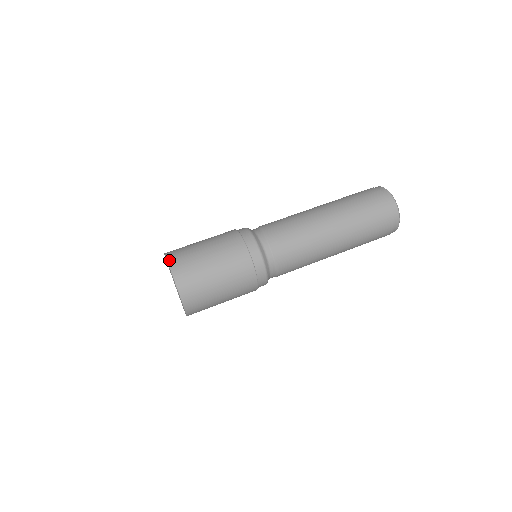
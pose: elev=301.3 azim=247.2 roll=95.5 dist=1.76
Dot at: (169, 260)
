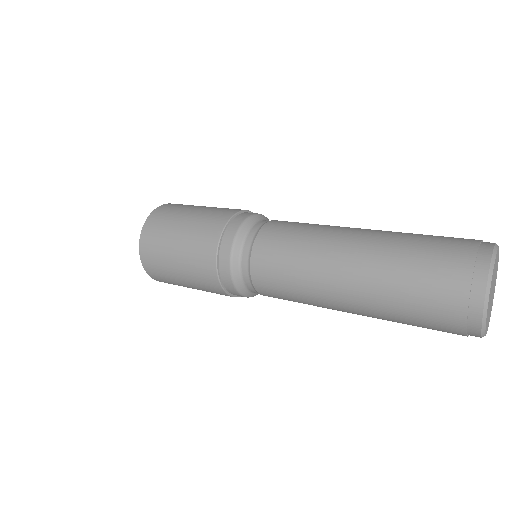
Dot at: (166, 204)
